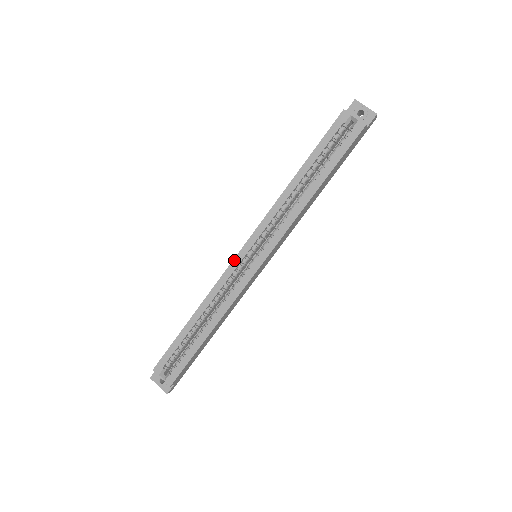
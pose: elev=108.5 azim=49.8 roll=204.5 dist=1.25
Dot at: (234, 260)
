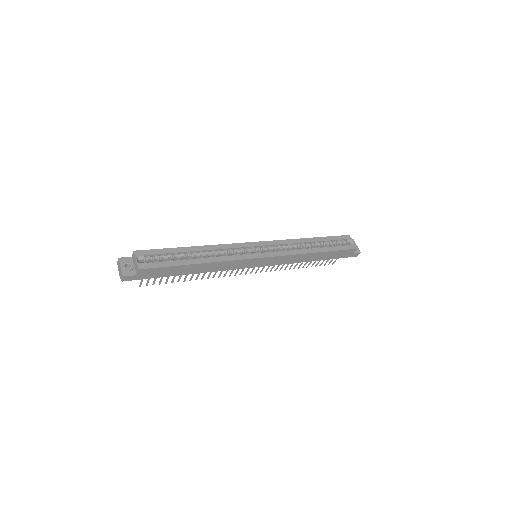
Dot at: (247, 243)
